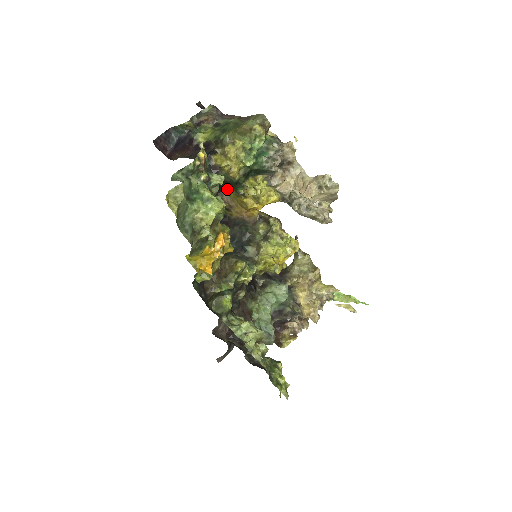
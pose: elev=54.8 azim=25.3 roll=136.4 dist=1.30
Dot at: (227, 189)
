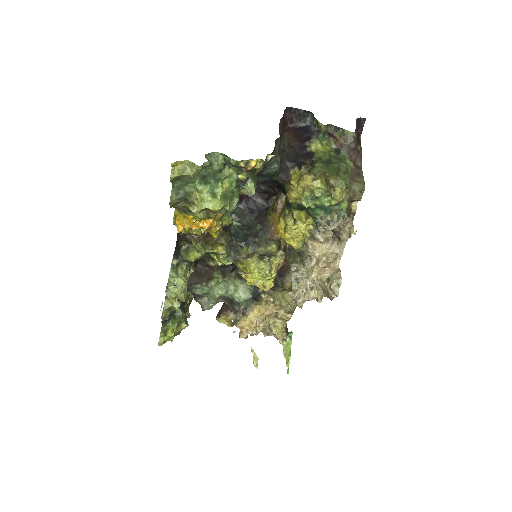
Dot at: occluded
